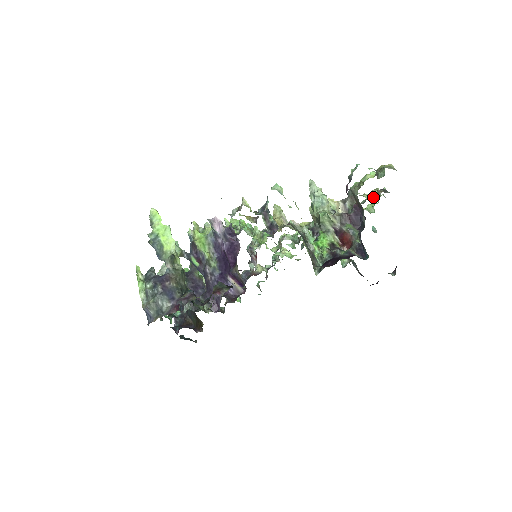
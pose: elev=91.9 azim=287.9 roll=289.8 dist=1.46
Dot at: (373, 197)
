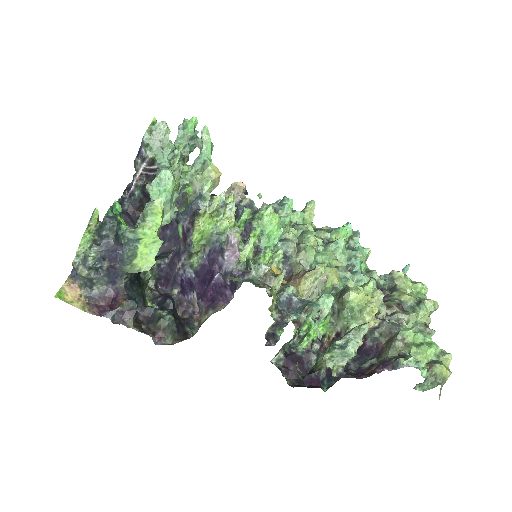
Dot at: (415, 326)
